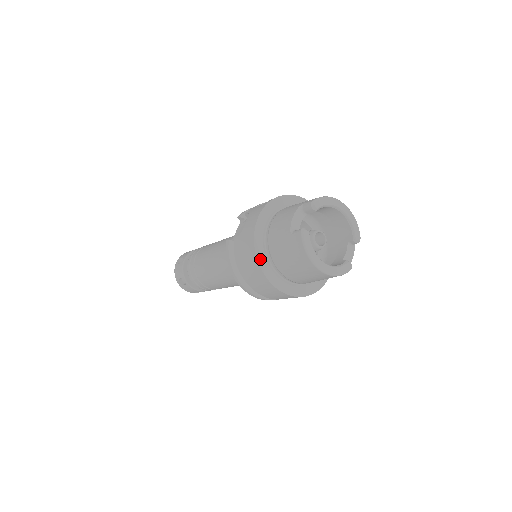
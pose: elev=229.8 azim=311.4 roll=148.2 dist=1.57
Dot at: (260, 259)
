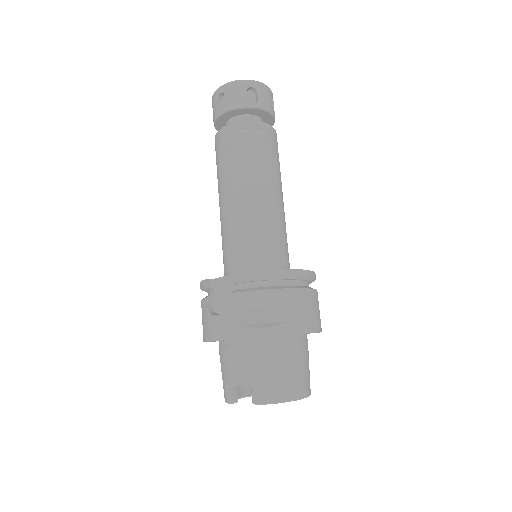
Dot at: occluded
